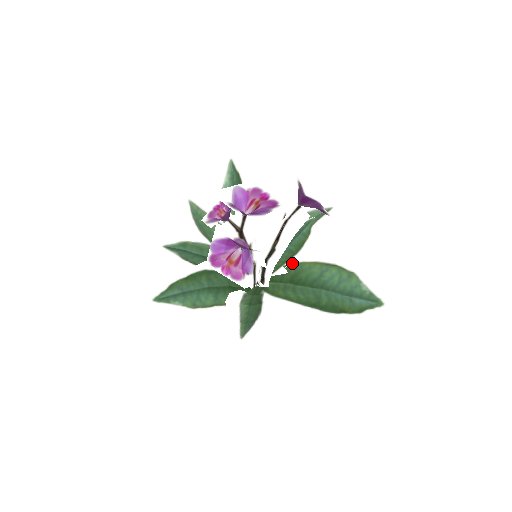
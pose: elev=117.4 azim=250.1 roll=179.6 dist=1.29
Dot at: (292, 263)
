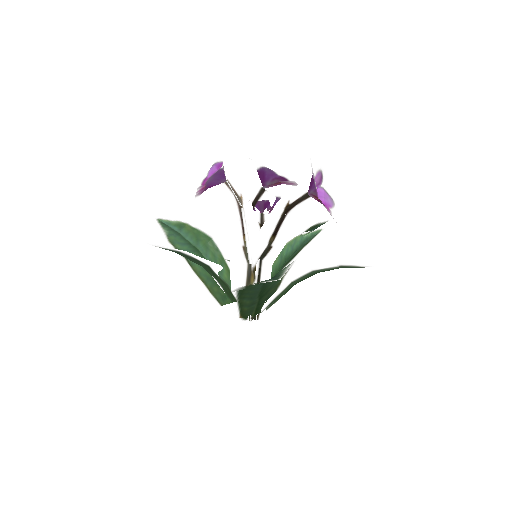
Dot at: occluded
